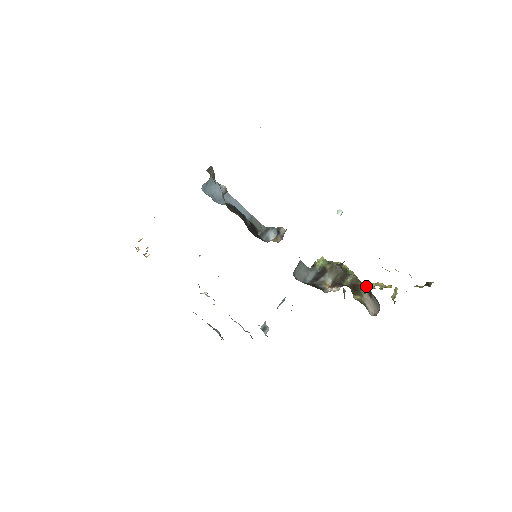
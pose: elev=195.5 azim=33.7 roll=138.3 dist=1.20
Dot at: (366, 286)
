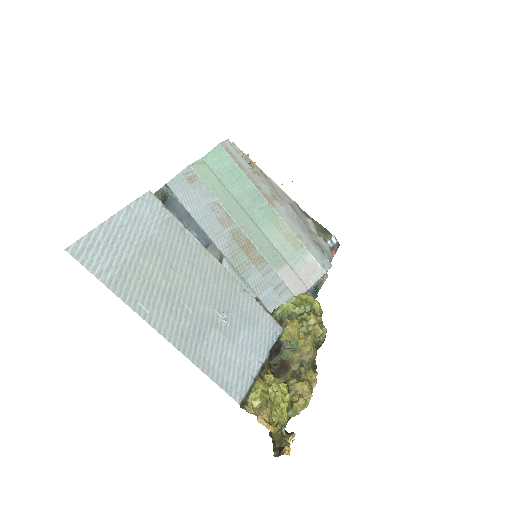
Dot at: (292, 375)
